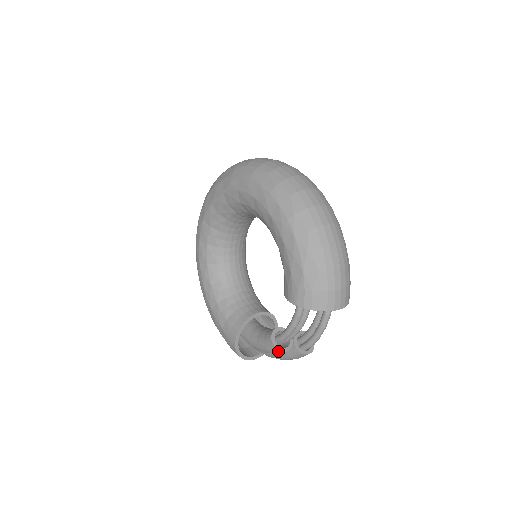
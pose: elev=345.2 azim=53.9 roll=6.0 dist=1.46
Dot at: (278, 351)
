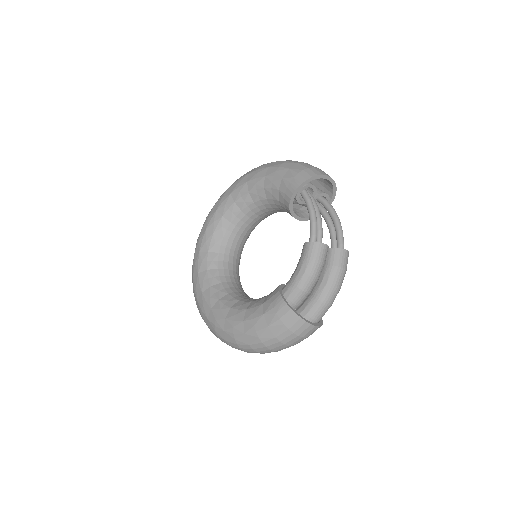
Dot at: (319, 246)
